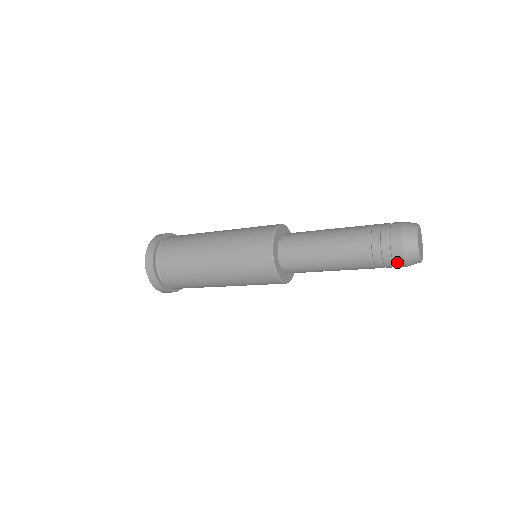
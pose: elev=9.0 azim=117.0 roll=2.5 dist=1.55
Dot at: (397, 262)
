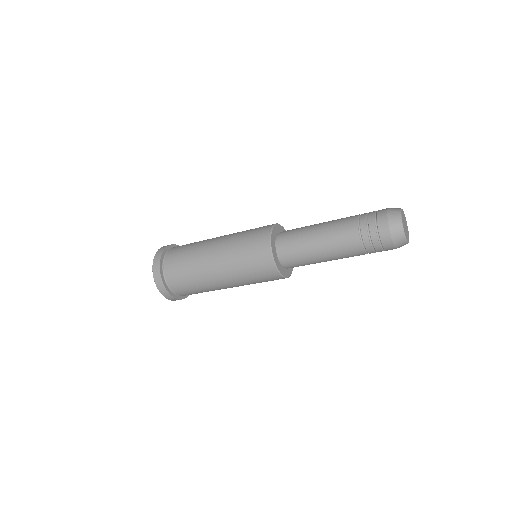
Dot at: (384, 241)
